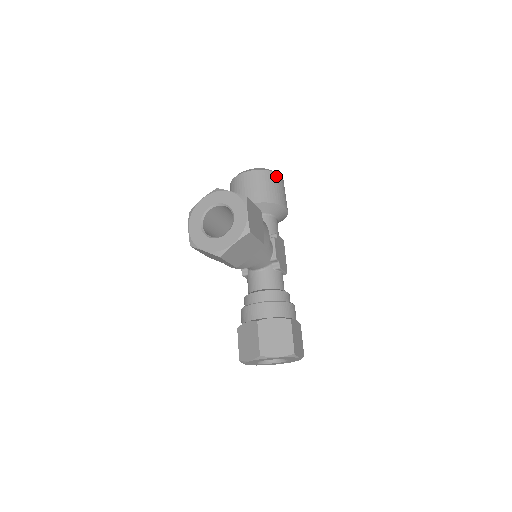
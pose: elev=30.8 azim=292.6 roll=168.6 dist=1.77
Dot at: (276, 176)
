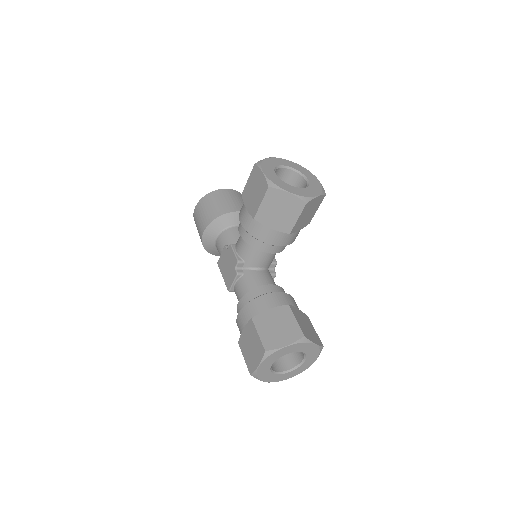
Dot at: occluded
